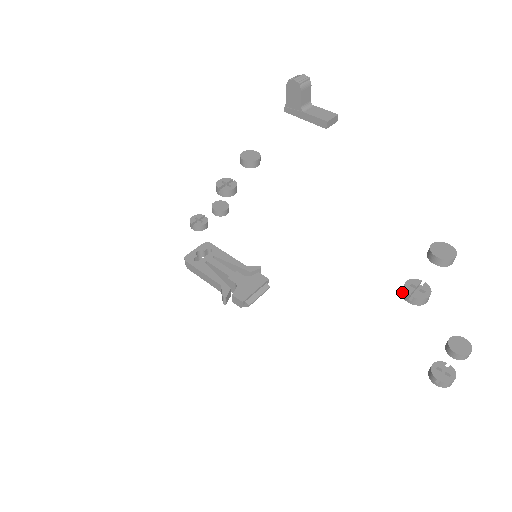
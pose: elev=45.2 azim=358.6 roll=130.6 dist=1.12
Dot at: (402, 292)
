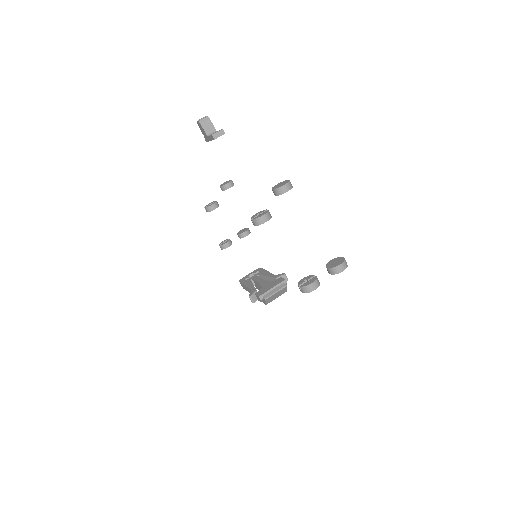
Dot at: occluded
